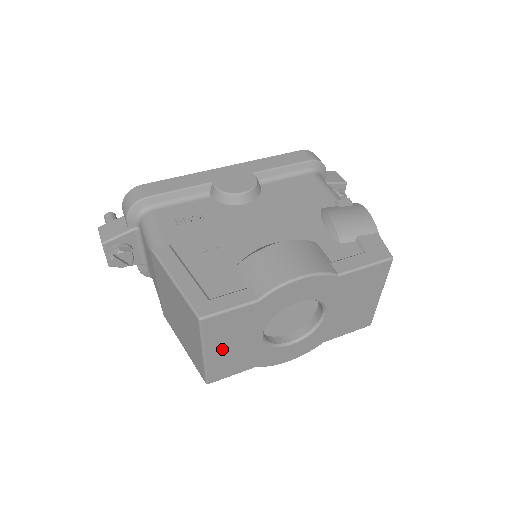
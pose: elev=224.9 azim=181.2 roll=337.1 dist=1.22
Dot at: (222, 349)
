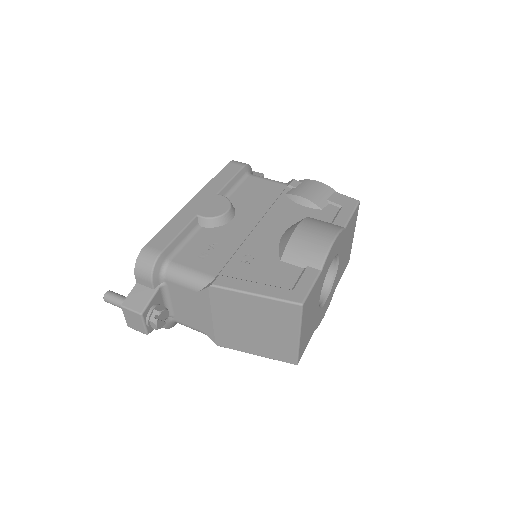
Dot at: (306, 326)
